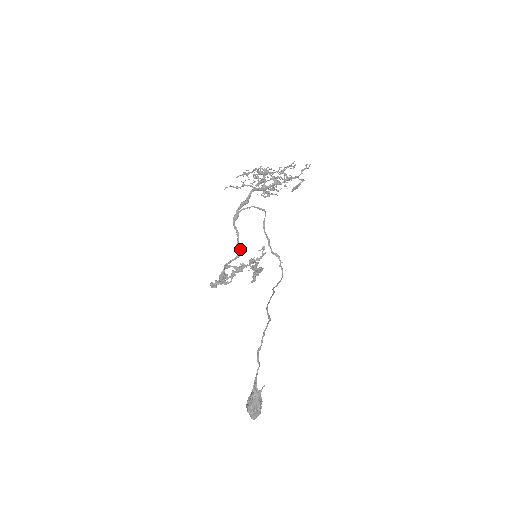
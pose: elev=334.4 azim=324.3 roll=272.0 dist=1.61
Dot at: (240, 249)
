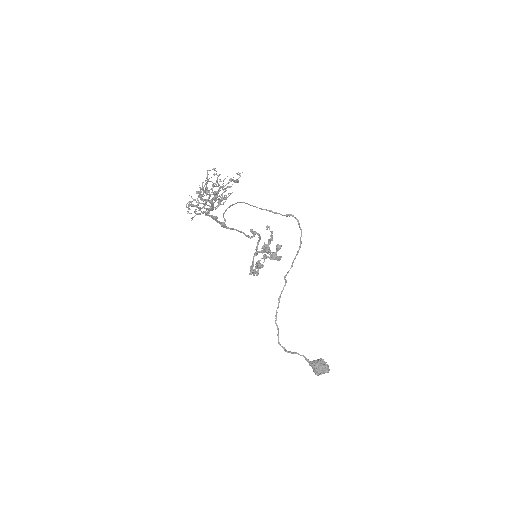
Dot at: (255, 233)
